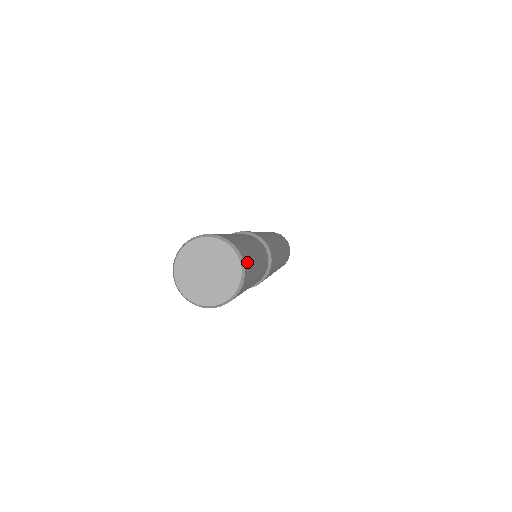
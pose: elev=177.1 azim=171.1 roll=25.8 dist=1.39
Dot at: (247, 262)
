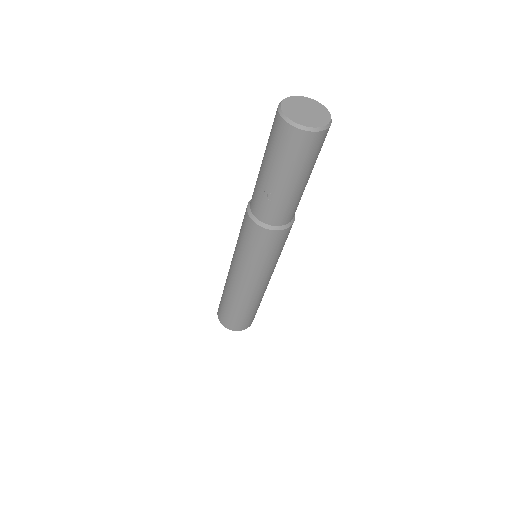
Dot at: occluded
